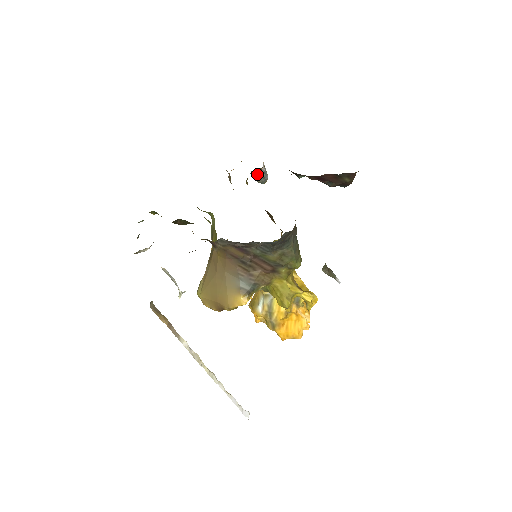
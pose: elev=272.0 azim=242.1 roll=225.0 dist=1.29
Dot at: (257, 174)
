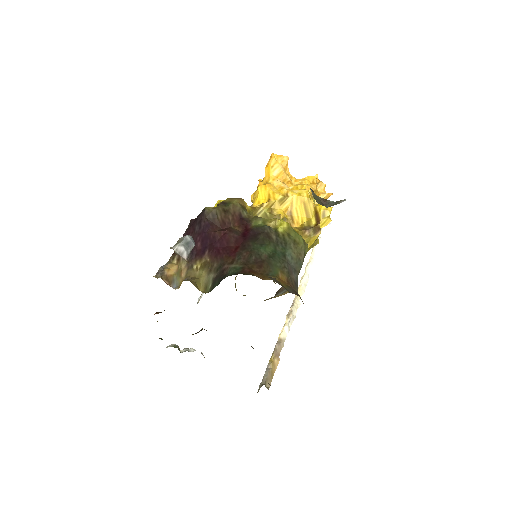
Dot at: occluded
